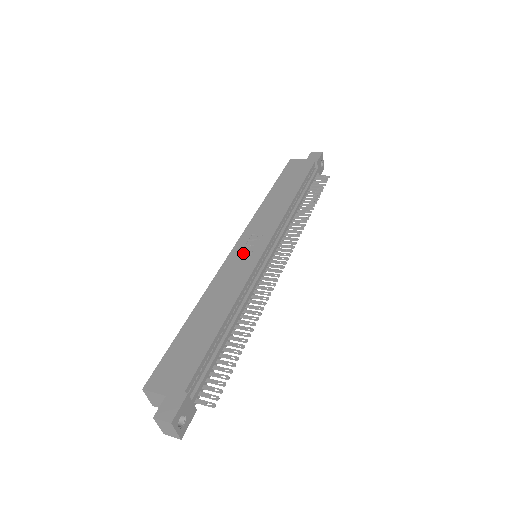
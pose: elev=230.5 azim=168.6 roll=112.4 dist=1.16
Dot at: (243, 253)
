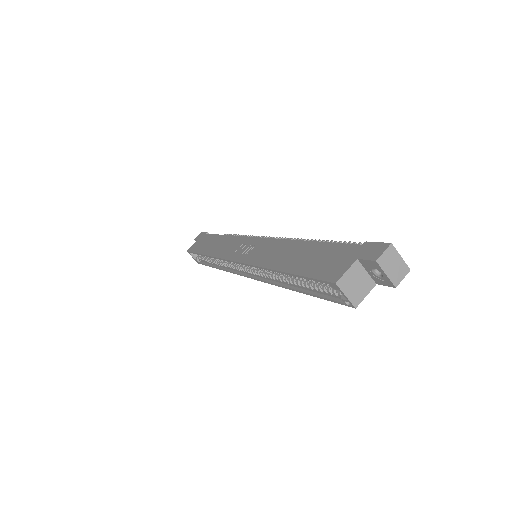
Dot at: (248, 252)
